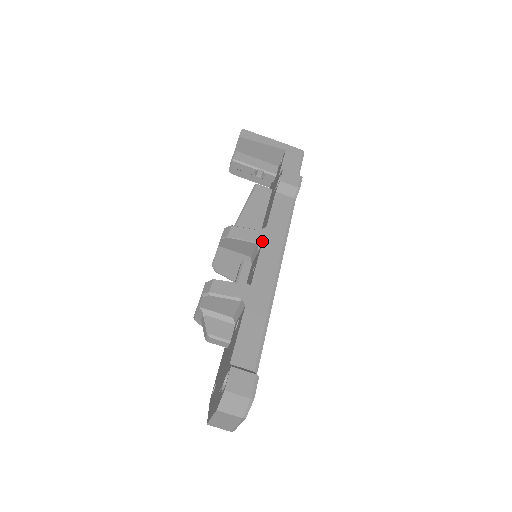
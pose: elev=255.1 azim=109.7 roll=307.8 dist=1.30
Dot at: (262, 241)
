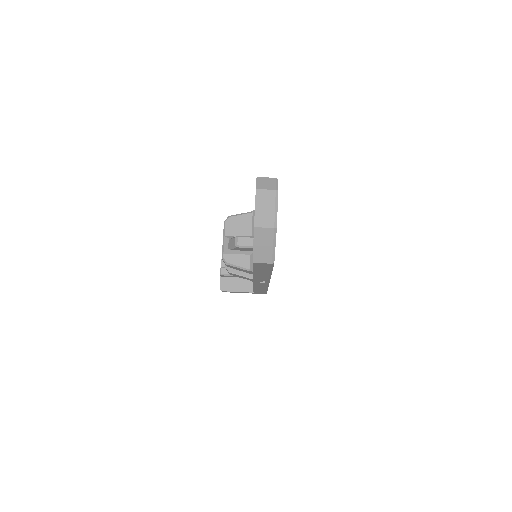
Dot at: occluded
